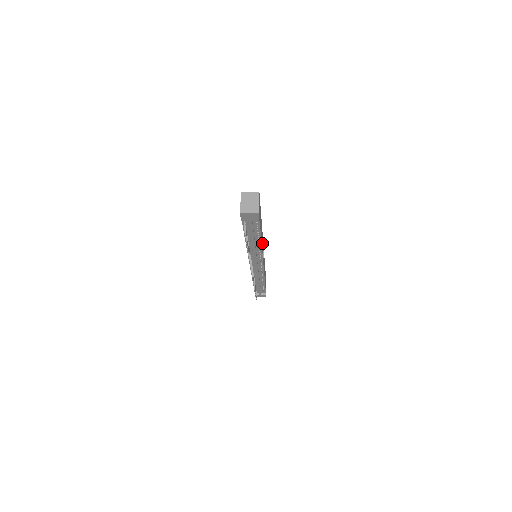
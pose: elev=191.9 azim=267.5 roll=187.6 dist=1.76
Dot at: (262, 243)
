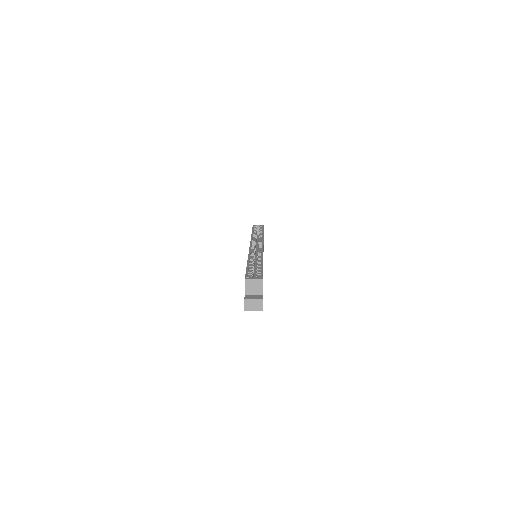
Dot at: occluded
